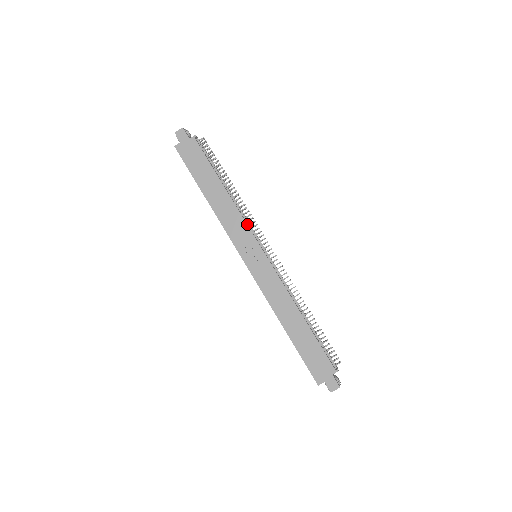
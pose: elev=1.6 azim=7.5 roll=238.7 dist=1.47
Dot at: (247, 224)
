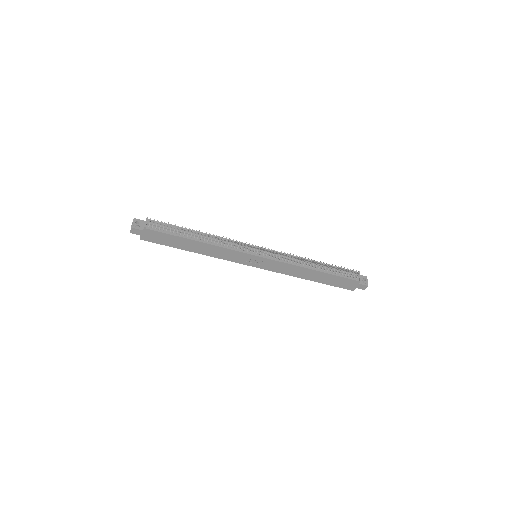
Dot at: (233, 249)
